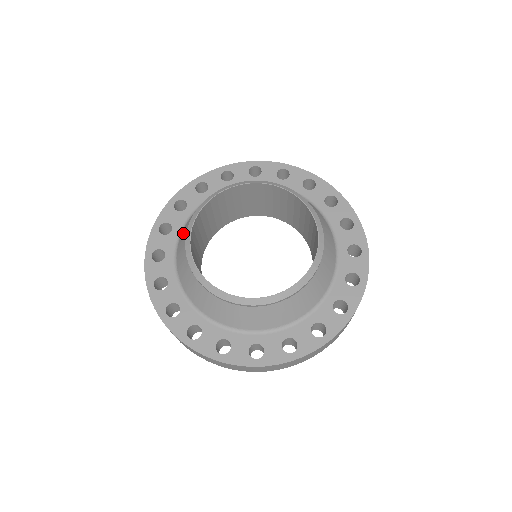
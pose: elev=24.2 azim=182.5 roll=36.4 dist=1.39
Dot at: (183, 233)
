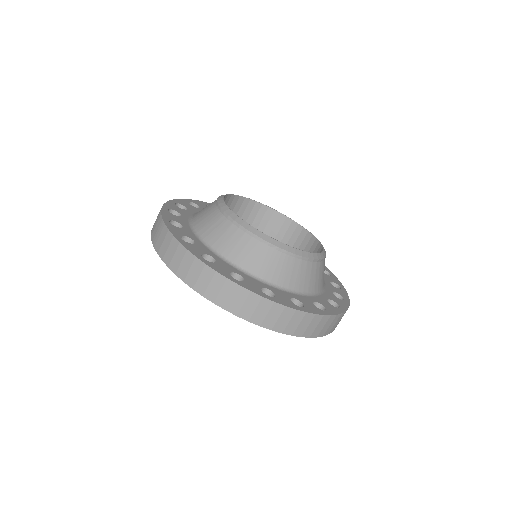
Dot at: occluded
